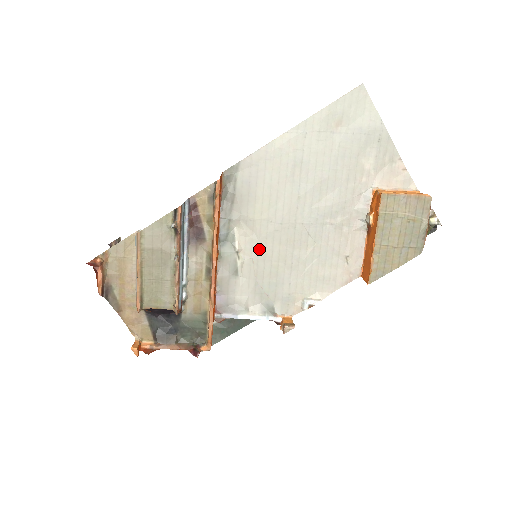
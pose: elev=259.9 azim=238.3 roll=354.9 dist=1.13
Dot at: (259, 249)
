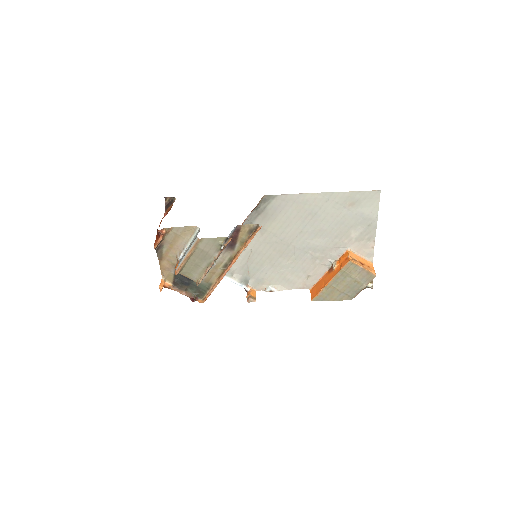
Dot at: (259, 247)
